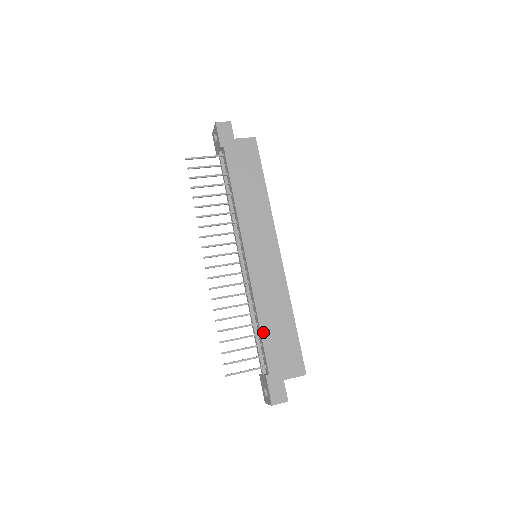
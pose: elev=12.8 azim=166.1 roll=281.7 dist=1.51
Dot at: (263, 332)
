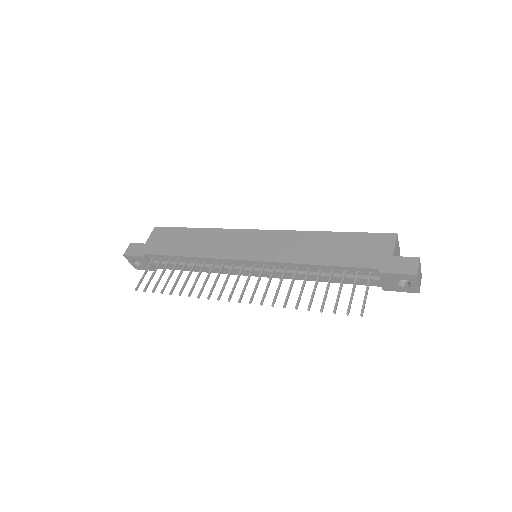
Dot at: (330, 263)
